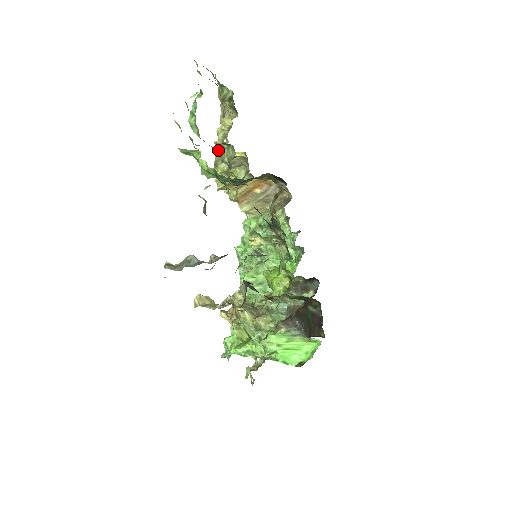
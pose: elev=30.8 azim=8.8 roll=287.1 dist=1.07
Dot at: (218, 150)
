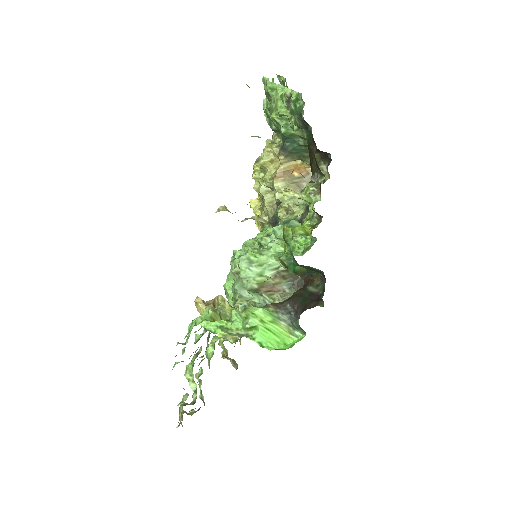
Dot at: occluded
